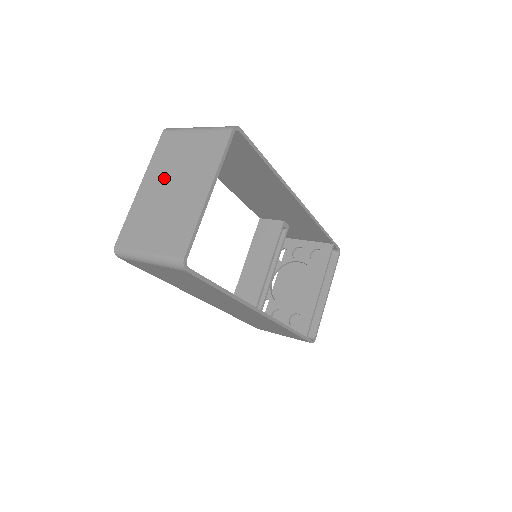
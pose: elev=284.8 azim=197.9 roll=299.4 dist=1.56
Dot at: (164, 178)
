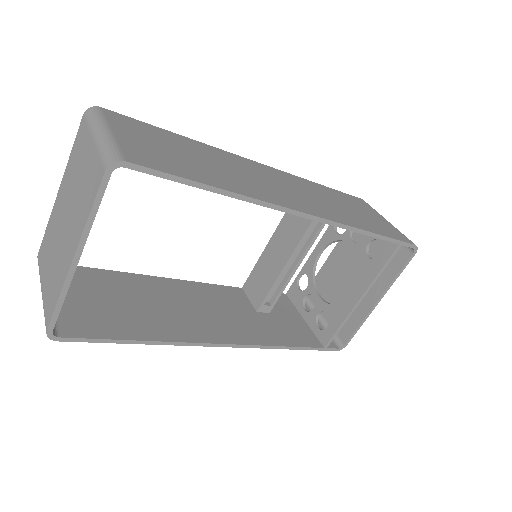
Dot at: (66, 197)
